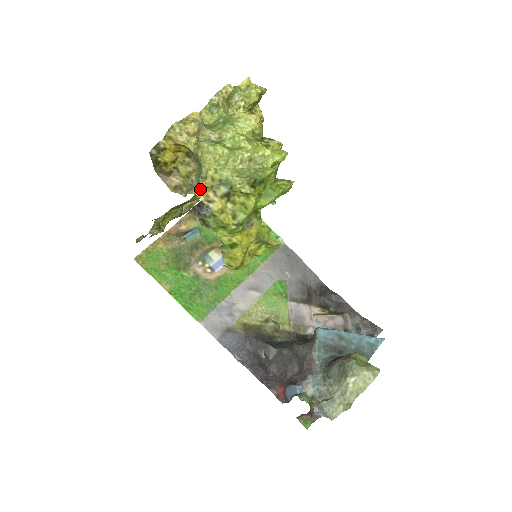
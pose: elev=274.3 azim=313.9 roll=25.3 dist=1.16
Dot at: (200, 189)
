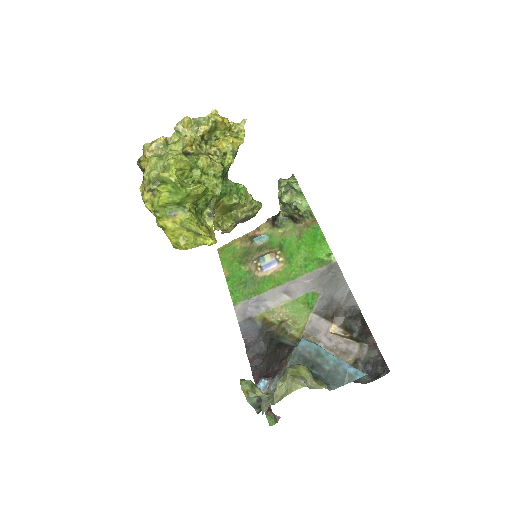
Dot at: (142, 186)
